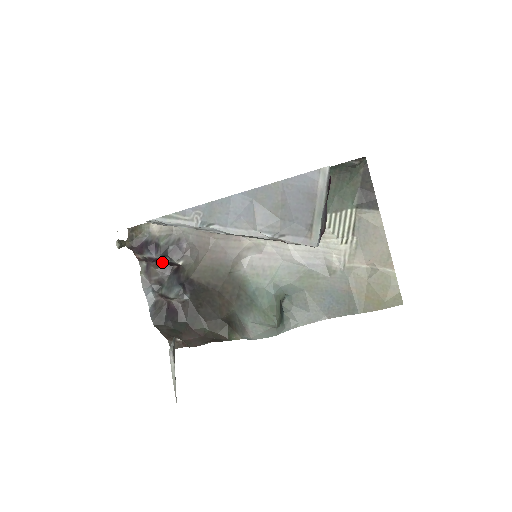
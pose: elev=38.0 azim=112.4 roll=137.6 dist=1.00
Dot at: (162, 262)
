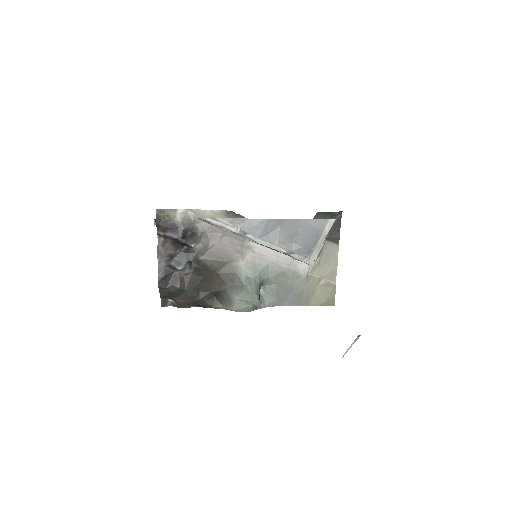
Dot at: (178, 242)
